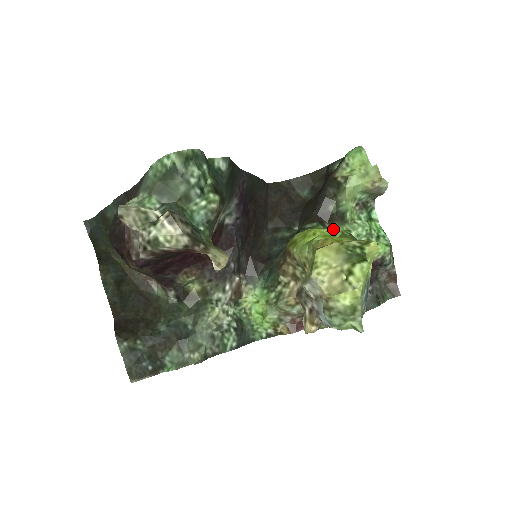
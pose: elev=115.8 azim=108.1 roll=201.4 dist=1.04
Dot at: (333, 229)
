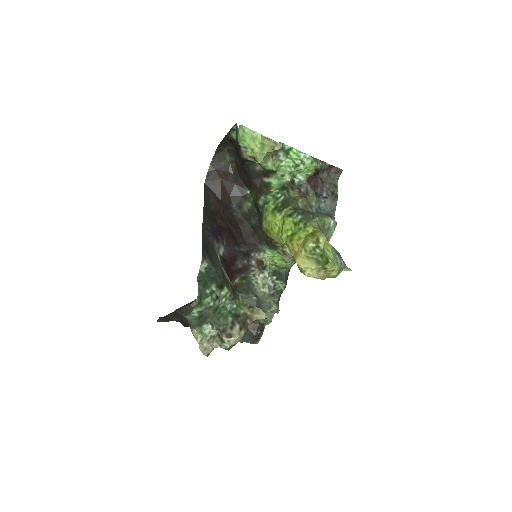
Dot at: (286, 223)
